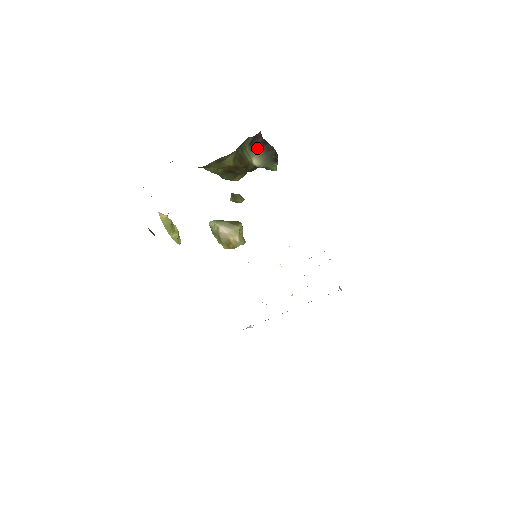
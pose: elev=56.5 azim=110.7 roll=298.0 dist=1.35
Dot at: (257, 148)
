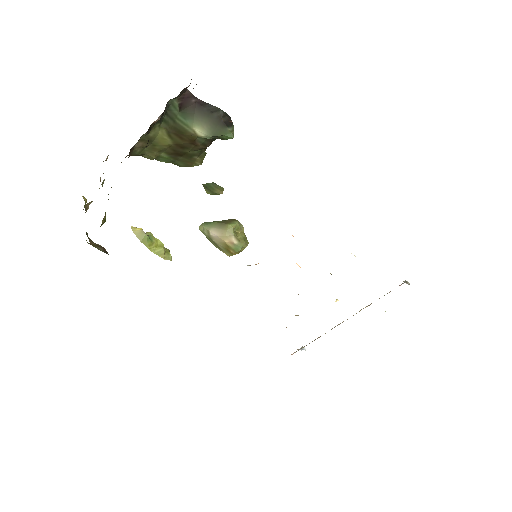
Dot at: (194, 113)
